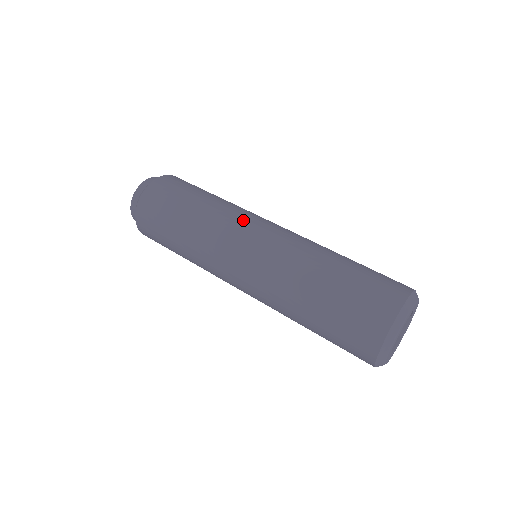
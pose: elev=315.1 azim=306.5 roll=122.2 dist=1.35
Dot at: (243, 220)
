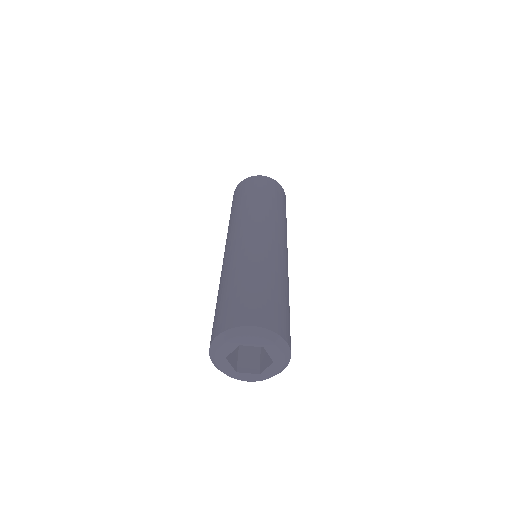
Dot at: (259, 222)
